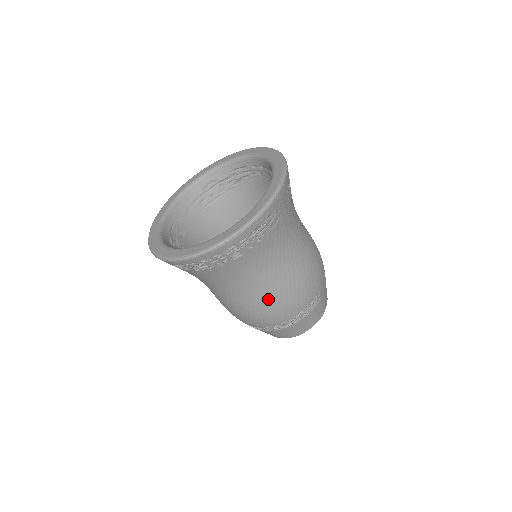
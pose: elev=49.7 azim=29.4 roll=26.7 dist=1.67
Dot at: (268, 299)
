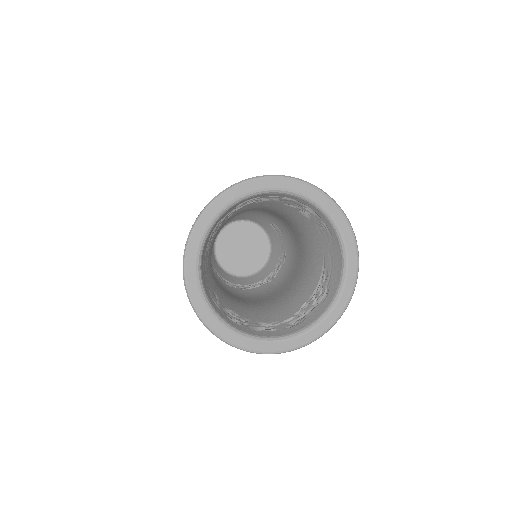
Dot at: occluded
